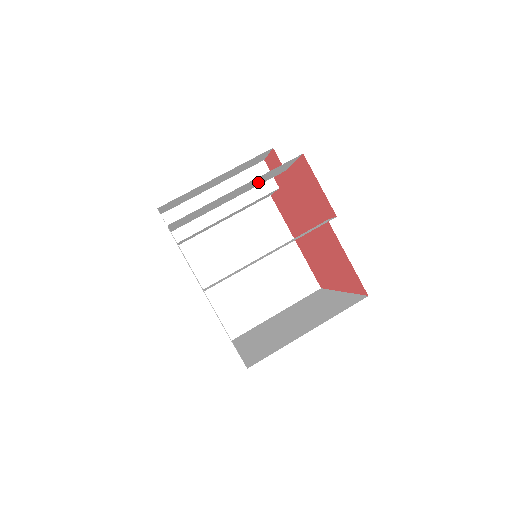
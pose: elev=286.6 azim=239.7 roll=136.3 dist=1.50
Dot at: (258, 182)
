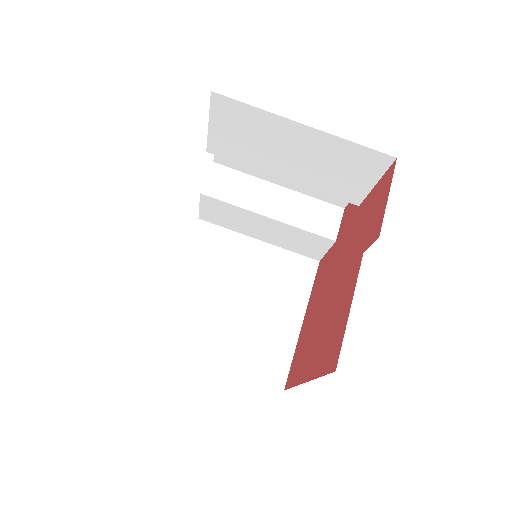
Dot at: (326, 173)
